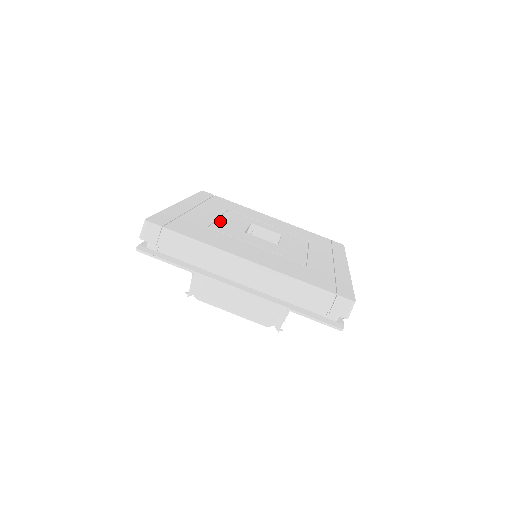
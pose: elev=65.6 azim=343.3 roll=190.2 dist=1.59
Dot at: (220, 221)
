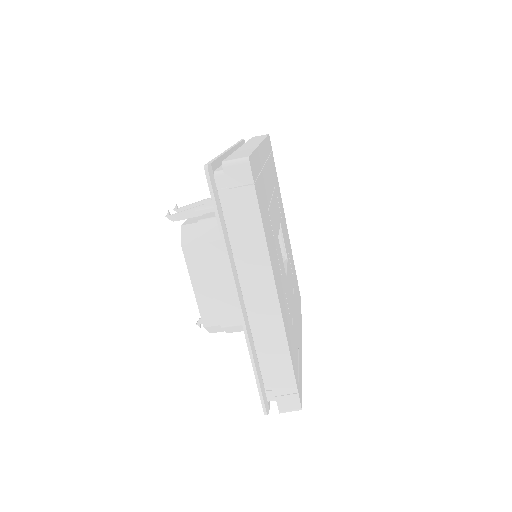
Dot at: occluded
